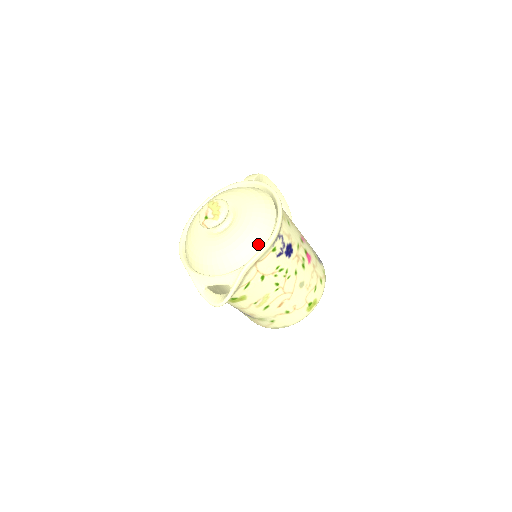
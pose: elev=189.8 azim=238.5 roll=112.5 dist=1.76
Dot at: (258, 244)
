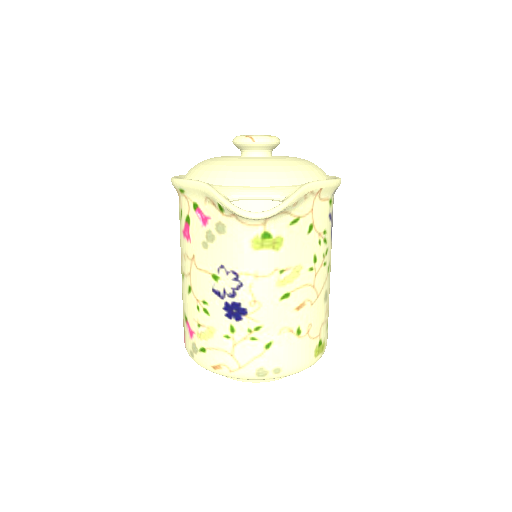
Dot at: (321, 177)
